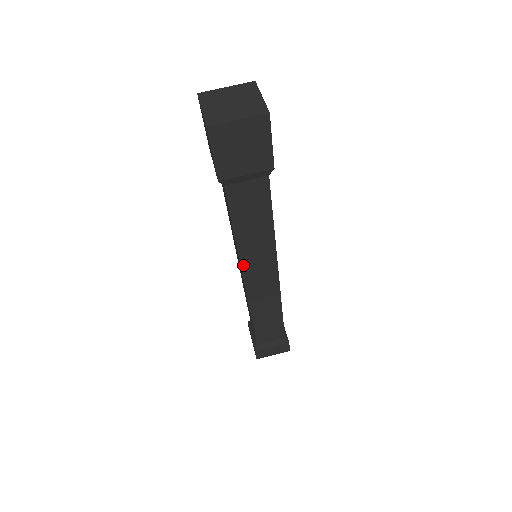
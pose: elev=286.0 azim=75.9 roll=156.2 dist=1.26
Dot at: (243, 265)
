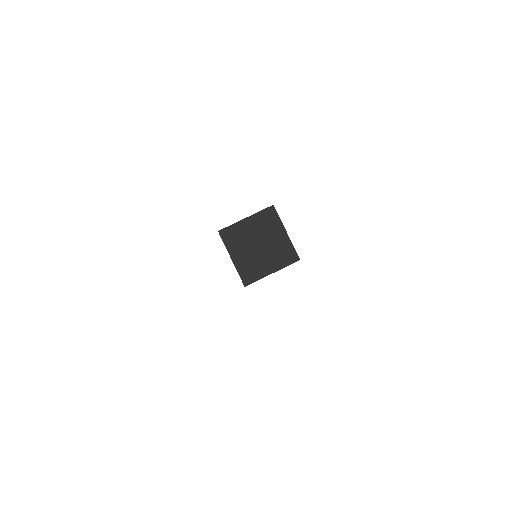
Dot at: occluded
